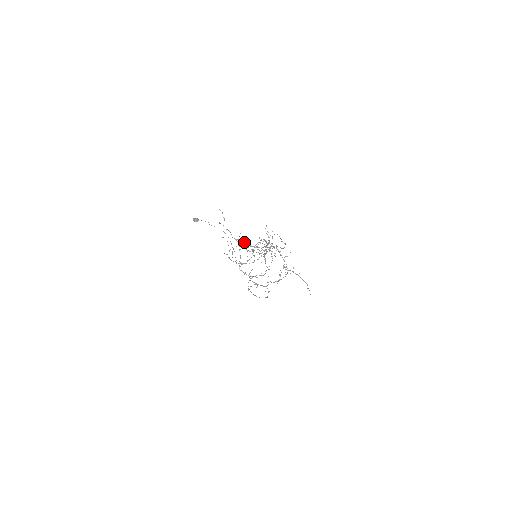
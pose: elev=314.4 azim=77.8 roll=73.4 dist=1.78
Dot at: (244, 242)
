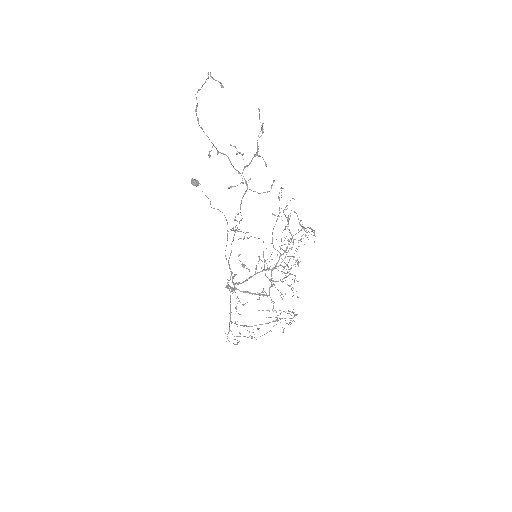
Dot at: (234, 146)
